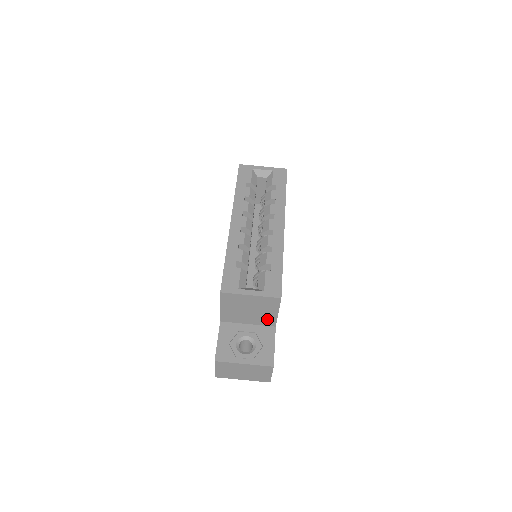
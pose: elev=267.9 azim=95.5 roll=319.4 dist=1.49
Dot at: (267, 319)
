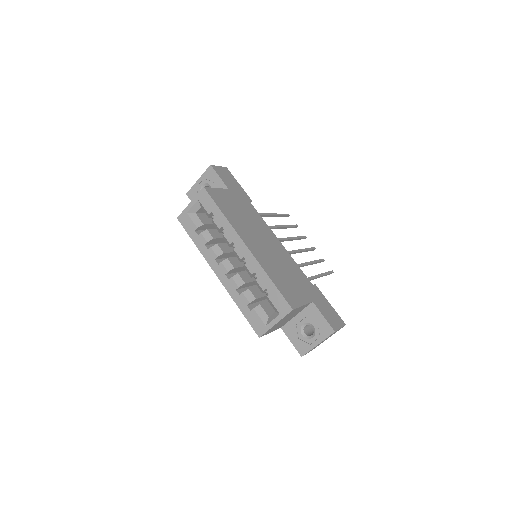
Dot at: (302, 308)
